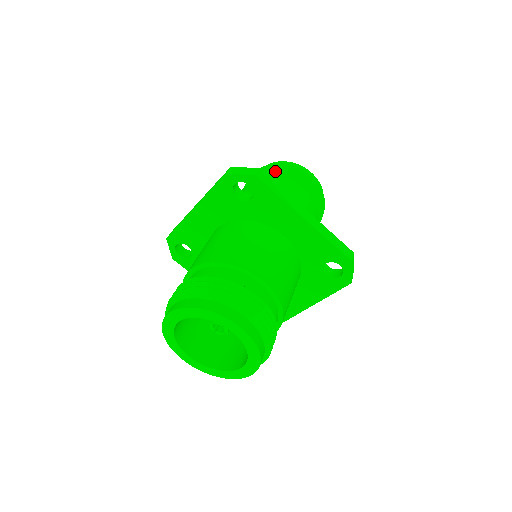
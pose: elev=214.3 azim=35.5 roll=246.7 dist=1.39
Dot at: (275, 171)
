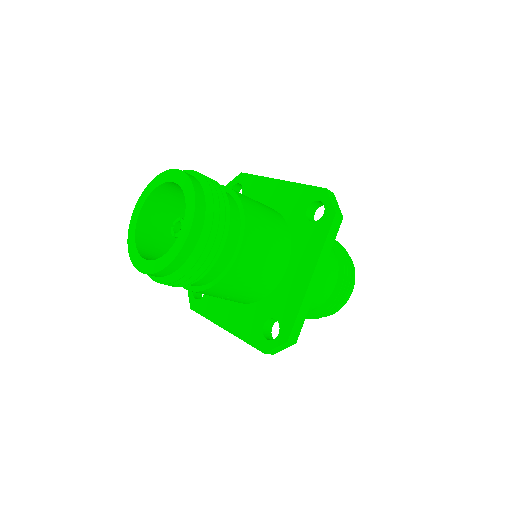
Dot at: occluded
